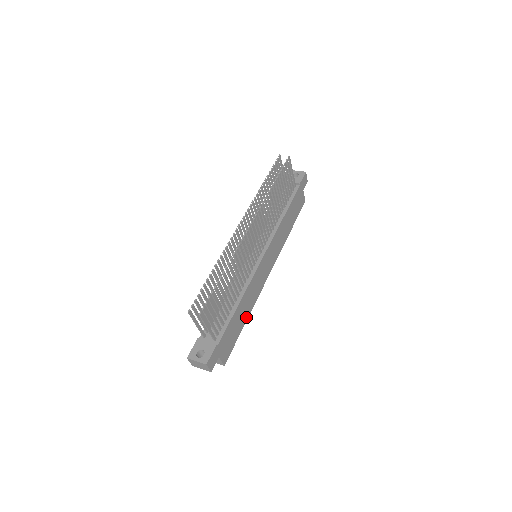
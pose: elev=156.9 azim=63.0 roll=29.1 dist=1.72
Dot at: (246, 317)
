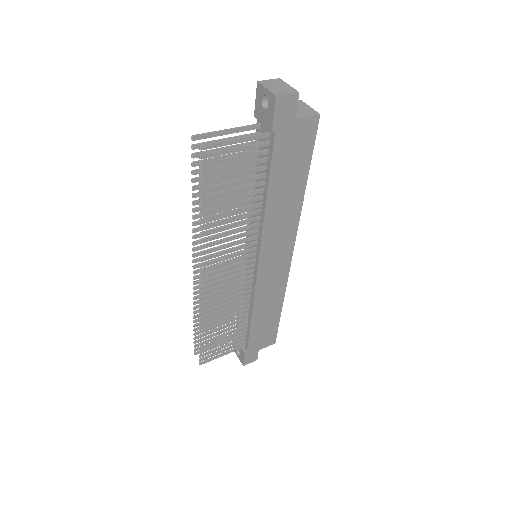
Dot at: (278, 307)
